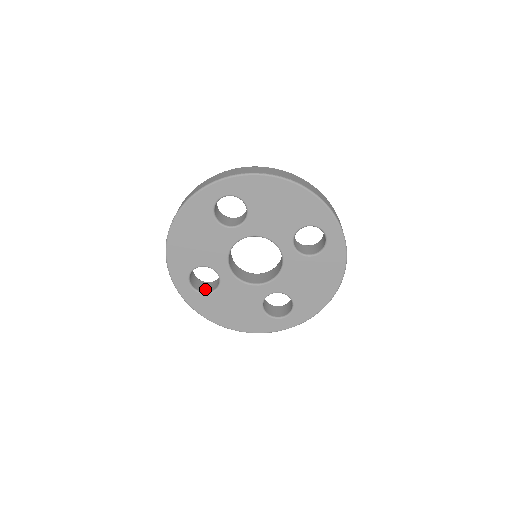
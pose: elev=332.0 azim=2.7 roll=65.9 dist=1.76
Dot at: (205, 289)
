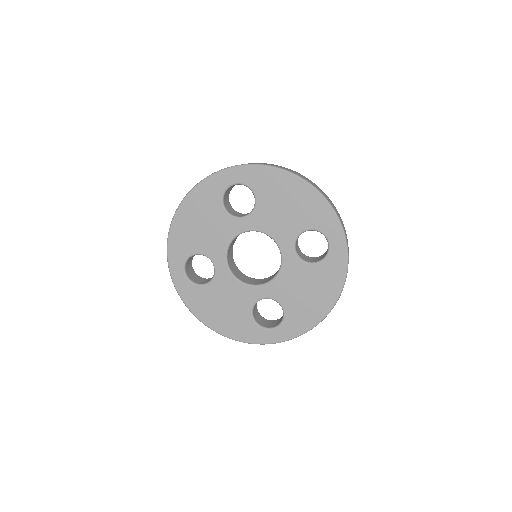
Dot at: (199, 281)
